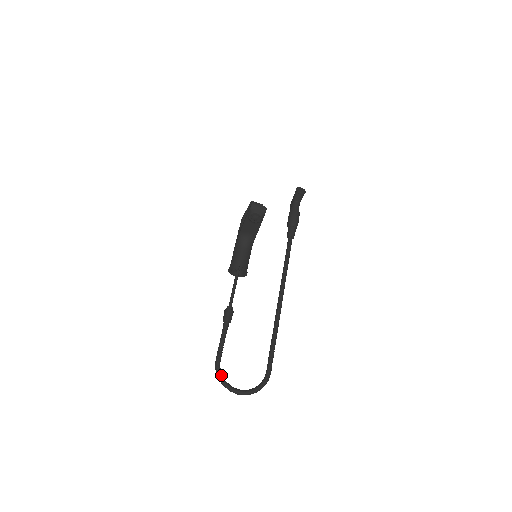
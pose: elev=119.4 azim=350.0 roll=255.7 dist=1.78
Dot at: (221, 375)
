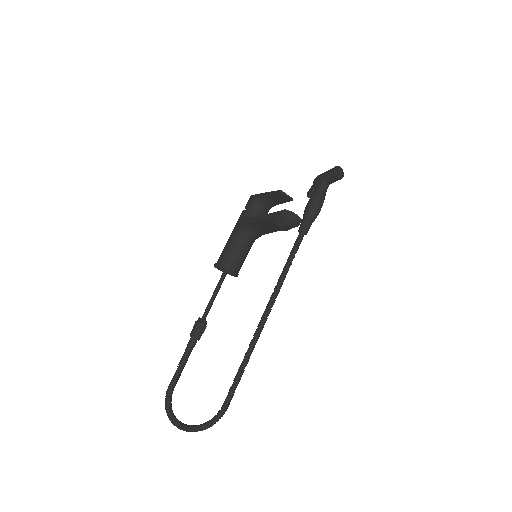
Dot at: (170, 408)
